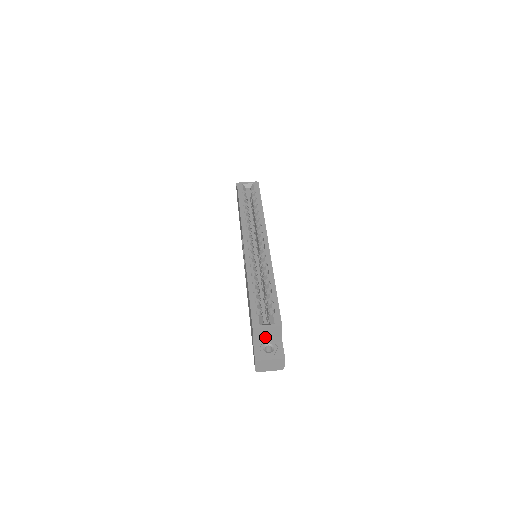
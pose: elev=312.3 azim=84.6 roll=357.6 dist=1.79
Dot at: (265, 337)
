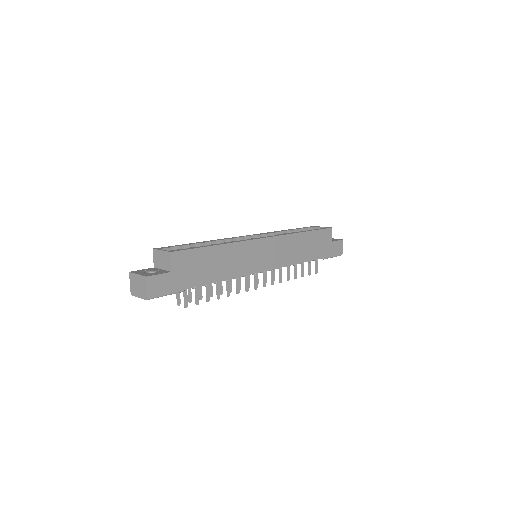
Dot at: (161, 268)
